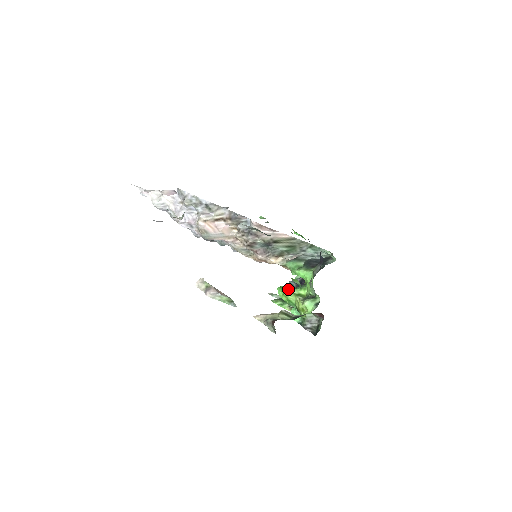
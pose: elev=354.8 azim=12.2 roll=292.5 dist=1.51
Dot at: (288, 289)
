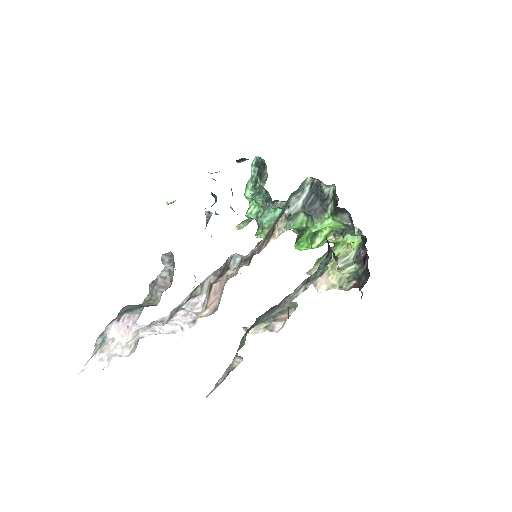
Dot at: (315, 245)
